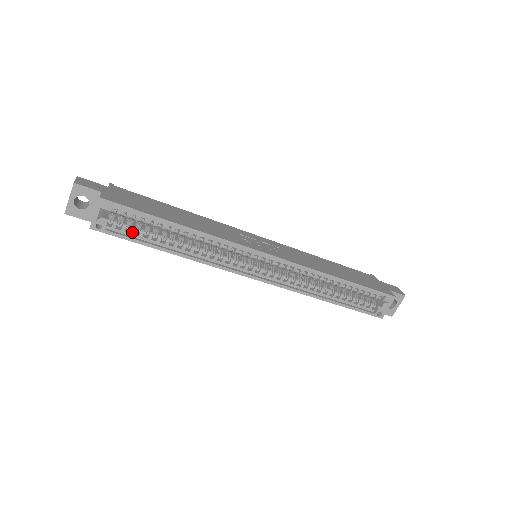
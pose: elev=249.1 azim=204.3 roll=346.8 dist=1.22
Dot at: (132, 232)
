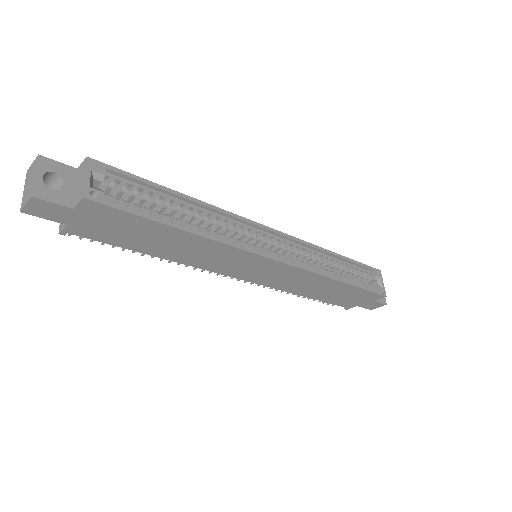
Dot at: (135, 208)
